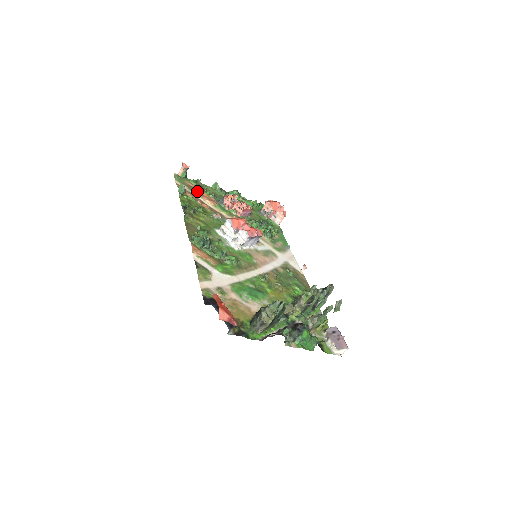
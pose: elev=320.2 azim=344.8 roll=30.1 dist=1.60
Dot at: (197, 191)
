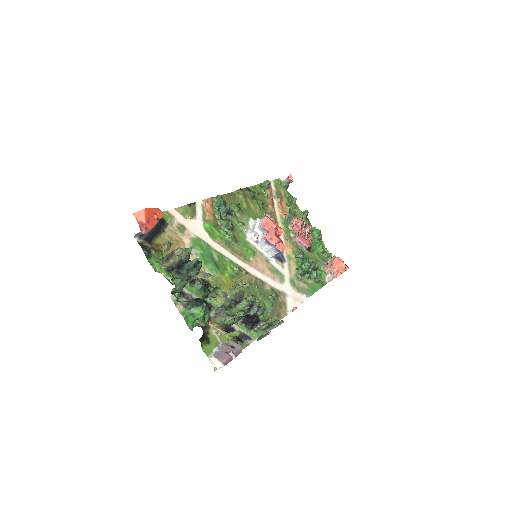
Dot at: (281, 199)
